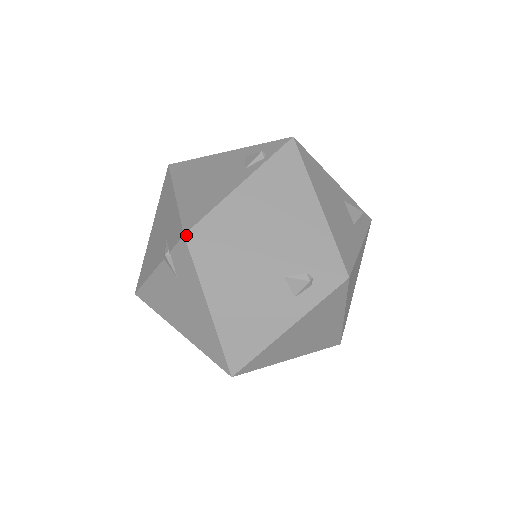
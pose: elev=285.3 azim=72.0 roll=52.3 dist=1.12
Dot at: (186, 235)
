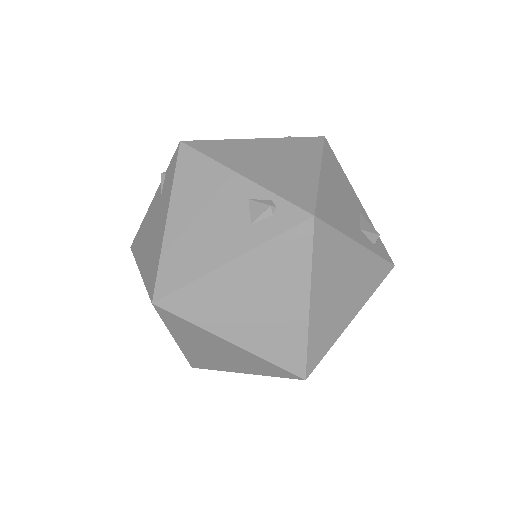
Dot at: (182, 141)
